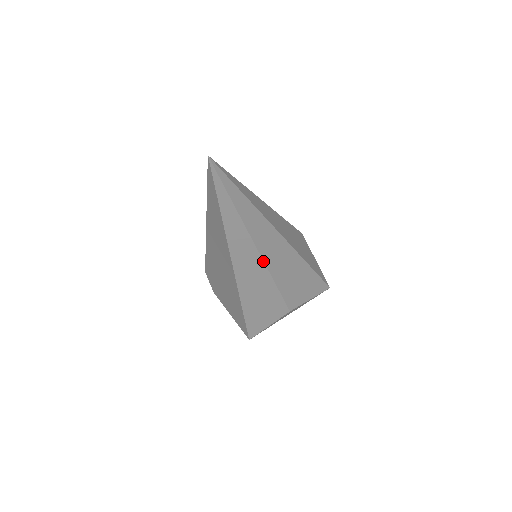
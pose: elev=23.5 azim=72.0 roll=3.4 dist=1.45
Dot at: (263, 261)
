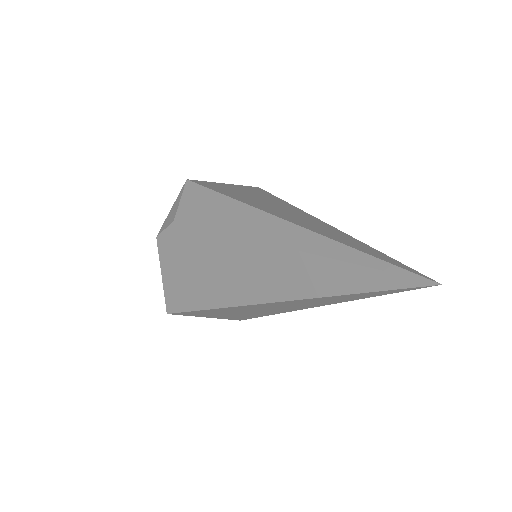
Dot at: (296, 310)
